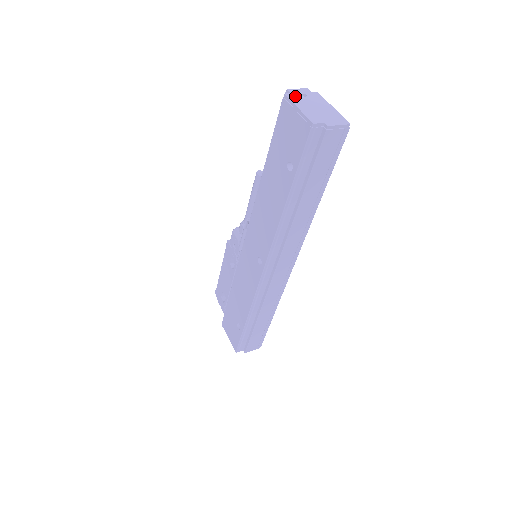
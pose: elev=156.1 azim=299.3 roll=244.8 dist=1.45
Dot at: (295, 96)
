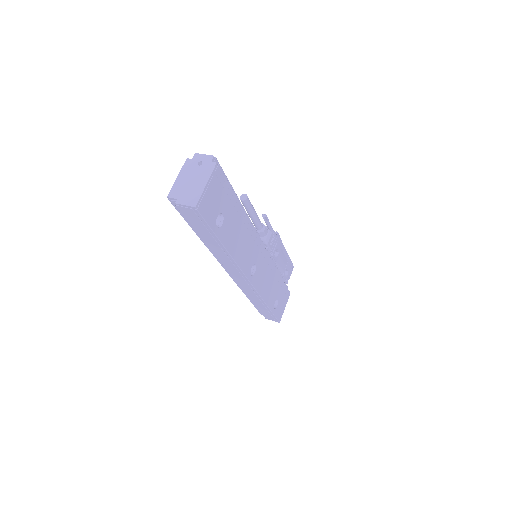
Dot at: (191, 163)
